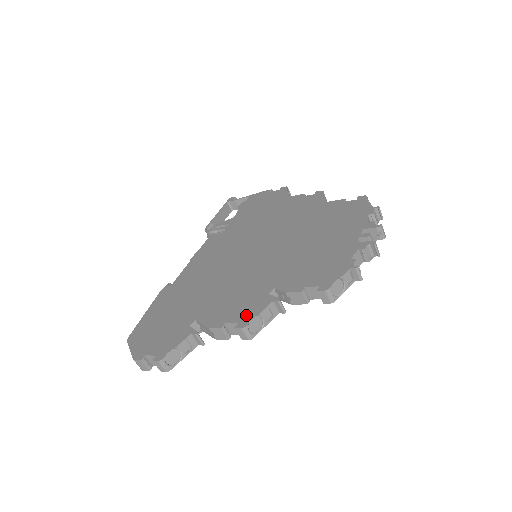
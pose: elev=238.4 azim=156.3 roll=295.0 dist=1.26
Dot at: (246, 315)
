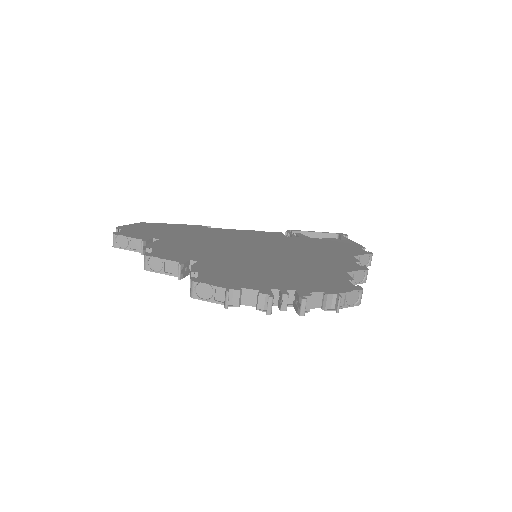
Dot at: (161, 254)
